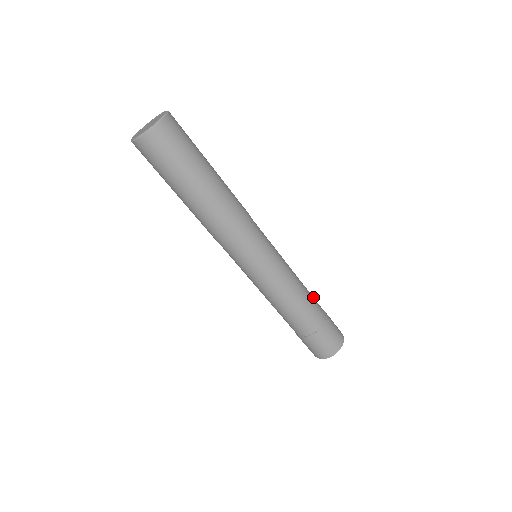
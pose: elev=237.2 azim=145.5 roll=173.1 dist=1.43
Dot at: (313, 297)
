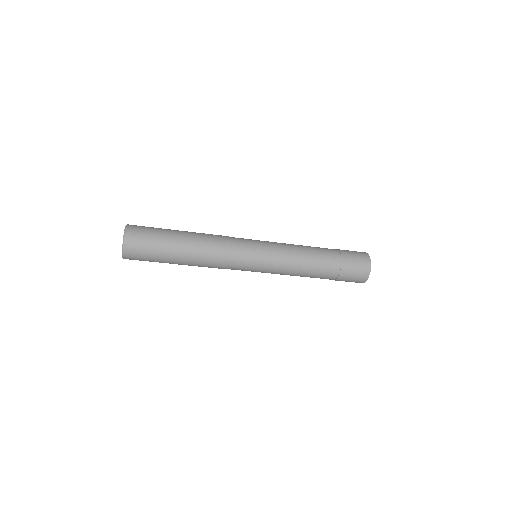
Dot at: (322, 268)
